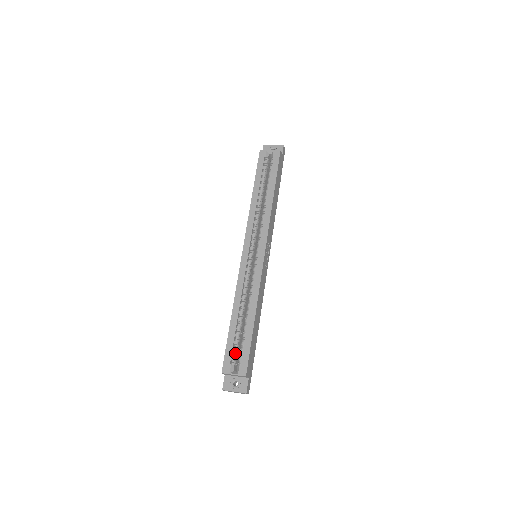
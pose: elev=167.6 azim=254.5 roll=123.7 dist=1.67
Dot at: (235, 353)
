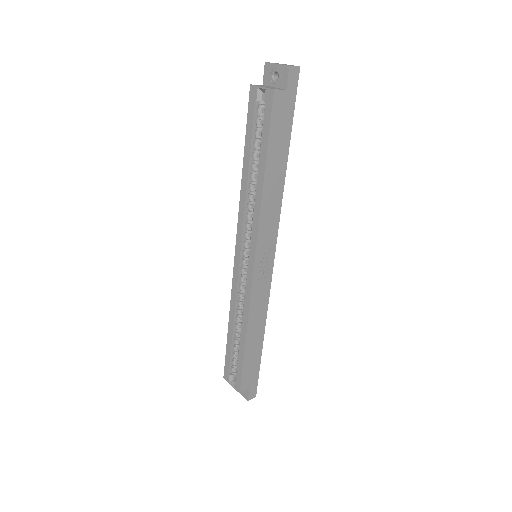
Dot at: (234, 364)
